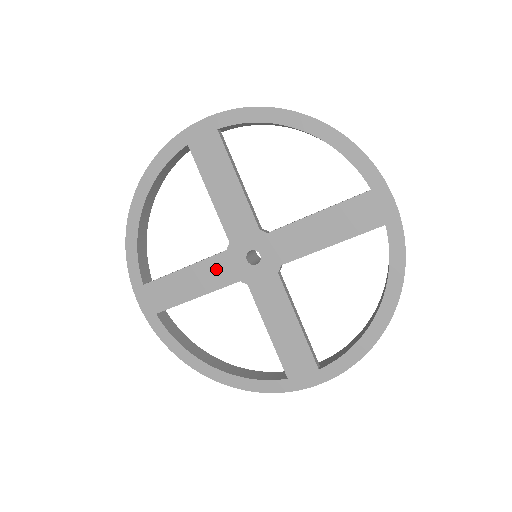
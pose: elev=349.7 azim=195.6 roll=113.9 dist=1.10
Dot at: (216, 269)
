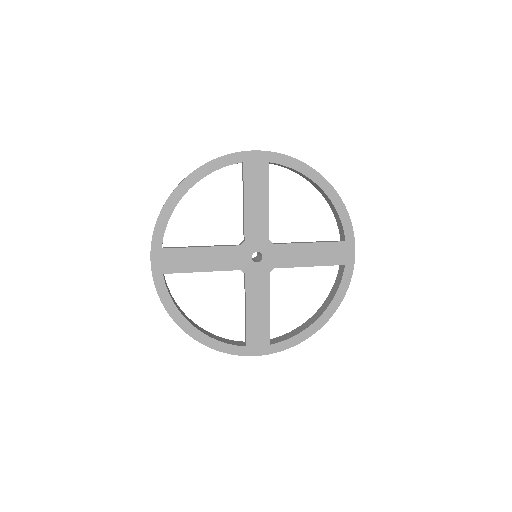
Dot at: (227, 256)
